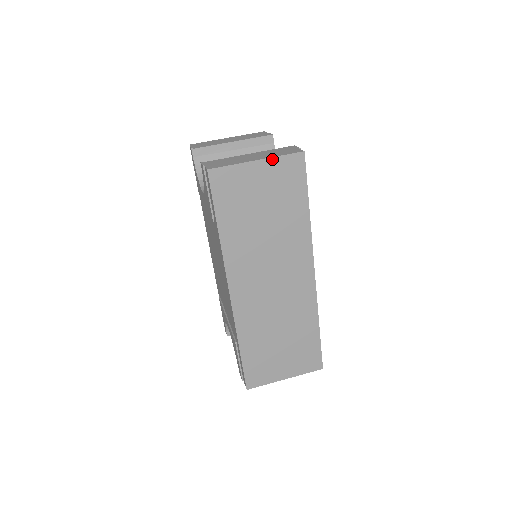
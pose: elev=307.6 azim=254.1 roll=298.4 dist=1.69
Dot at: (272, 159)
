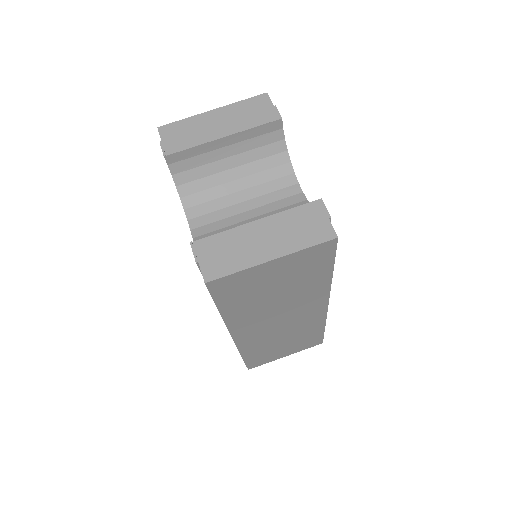
Dot at: (293, 254)
